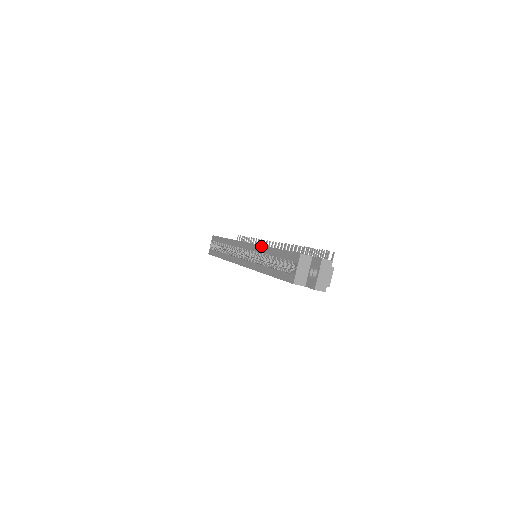
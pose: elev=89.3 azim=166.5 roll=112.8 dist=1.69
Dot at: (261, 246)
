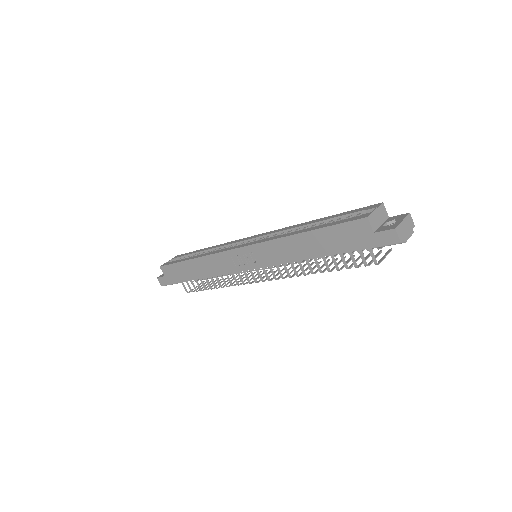
Dot at: (293, 225)
